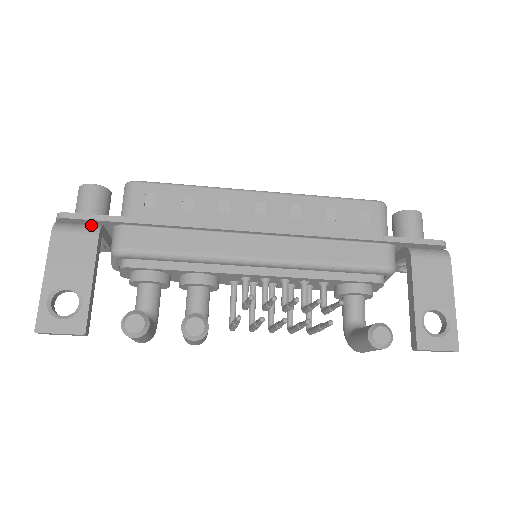
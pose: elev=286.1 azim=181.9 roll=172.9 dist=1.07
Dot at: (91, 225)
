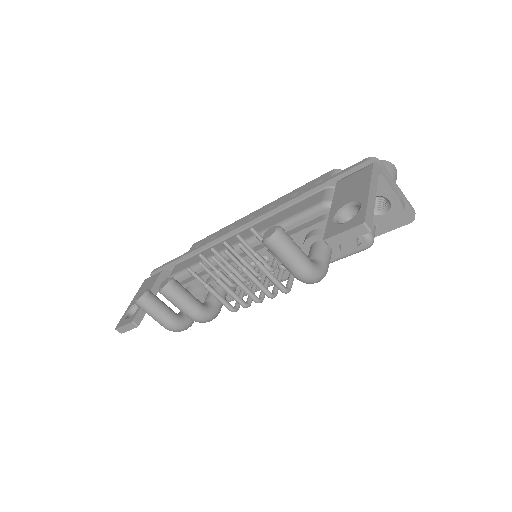
Dot at: occluded
